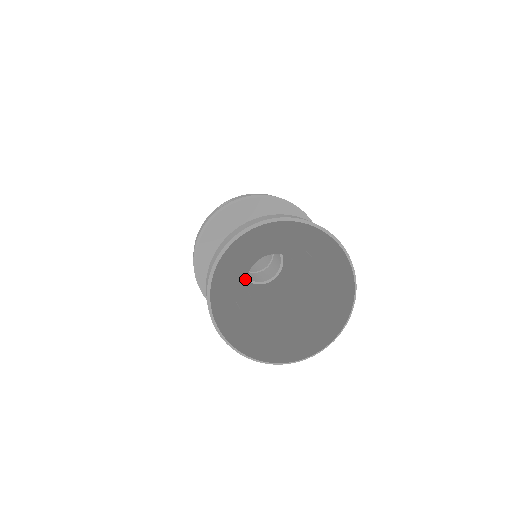
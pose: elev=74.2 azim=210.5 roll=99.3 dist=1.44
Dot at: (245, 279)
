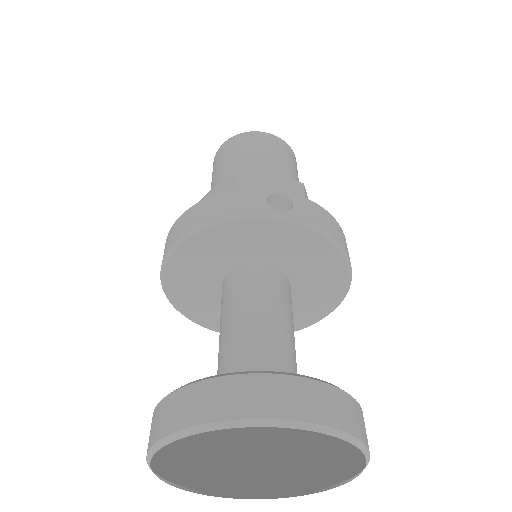
Dot at: occluded
